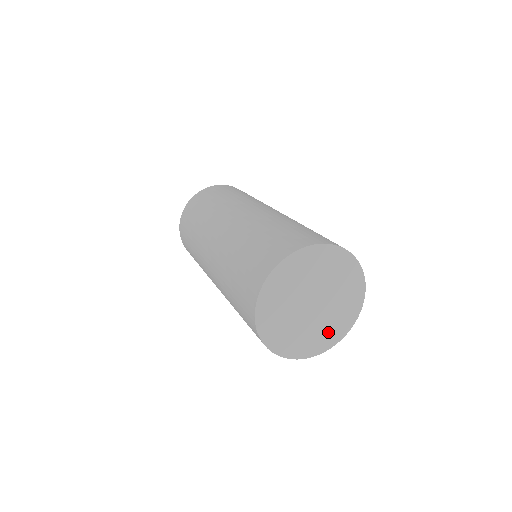
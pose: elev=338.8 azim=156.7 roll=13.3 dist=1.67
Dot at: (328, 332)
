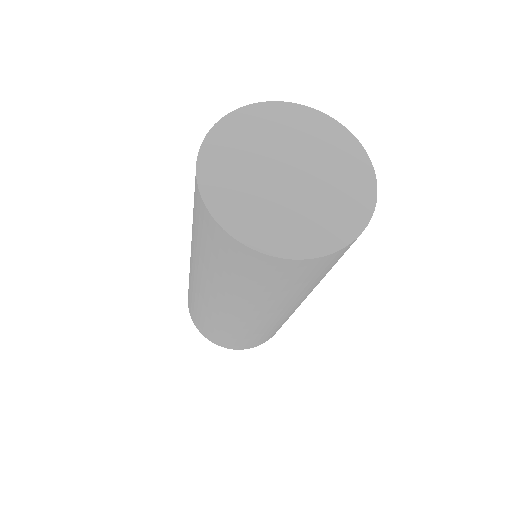
Dot at: (291, 230)
